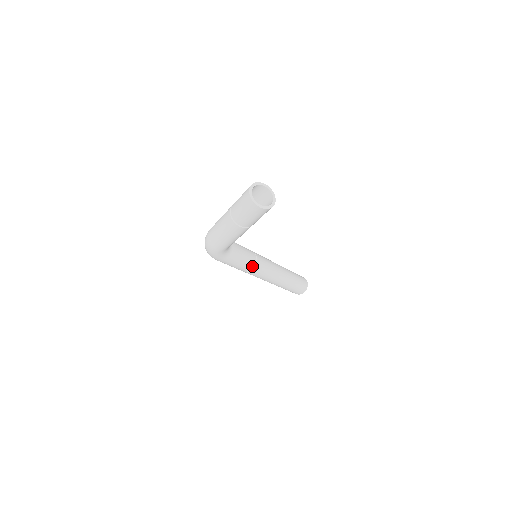
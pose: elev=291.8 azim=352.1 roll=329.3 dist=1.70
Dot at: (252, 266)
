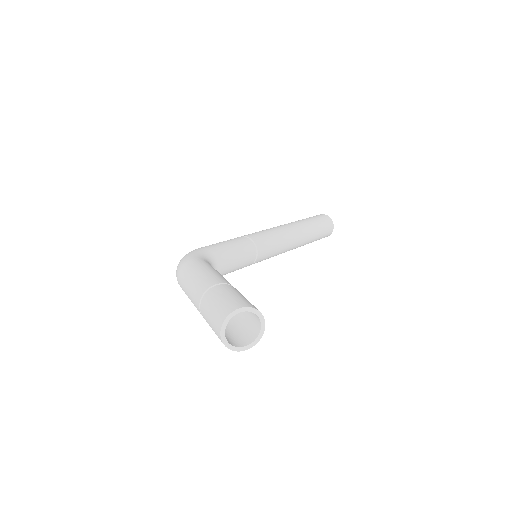
Dot at: (249, 265)
